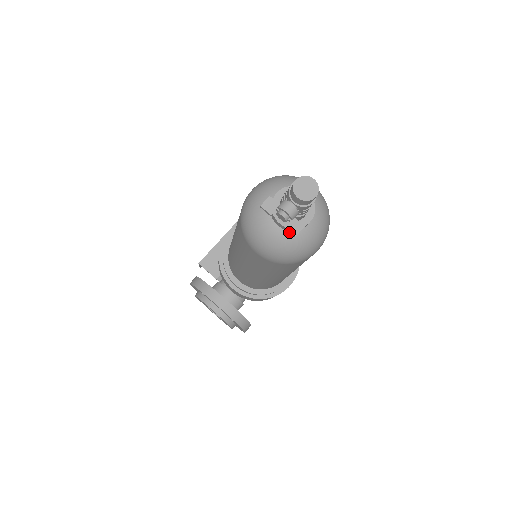
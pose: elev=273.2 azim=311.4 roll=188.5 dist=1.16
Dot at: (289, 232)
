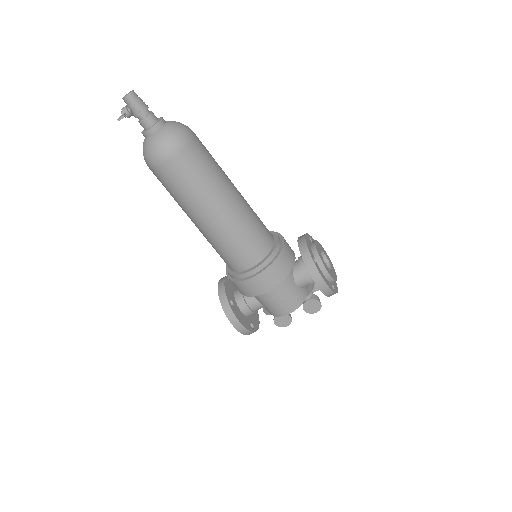
Dot at: (120, 119)
